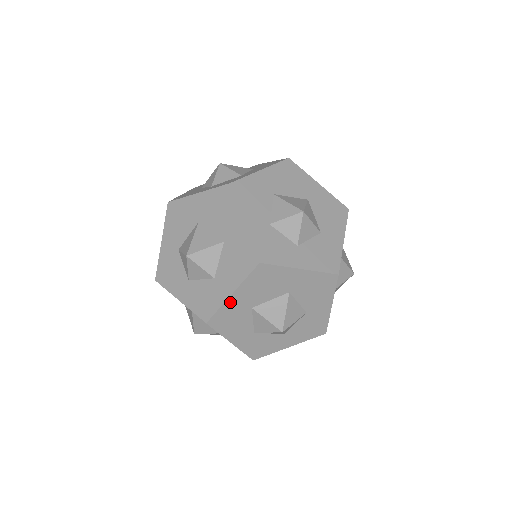
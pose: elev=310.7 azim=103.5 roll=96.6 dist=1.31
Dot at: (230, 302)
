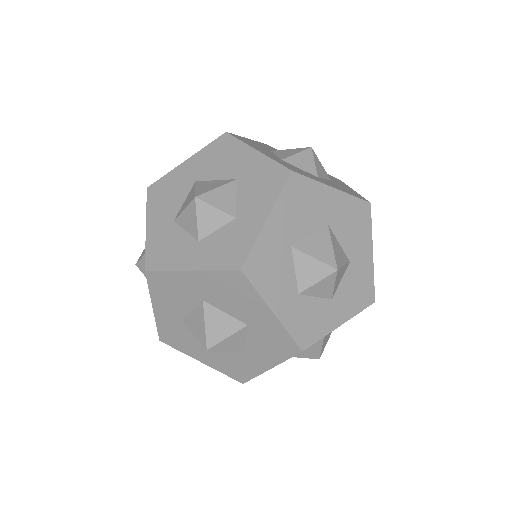
Dot at: occluded
